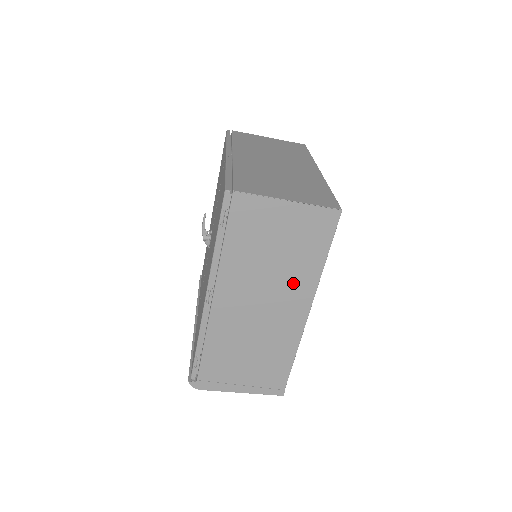
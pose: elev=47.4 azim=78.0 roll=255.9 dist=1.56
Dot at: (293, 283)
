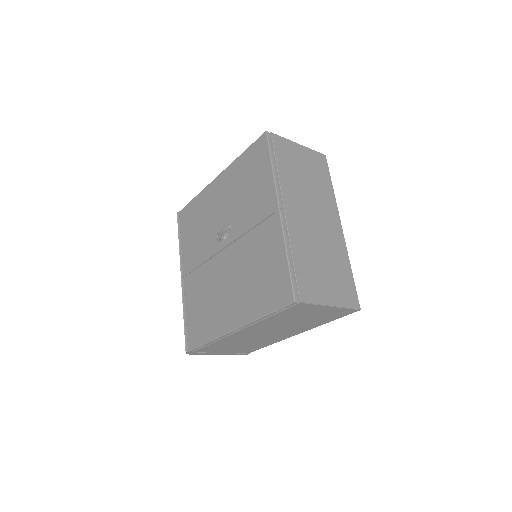
Dot at: (298, 328)
